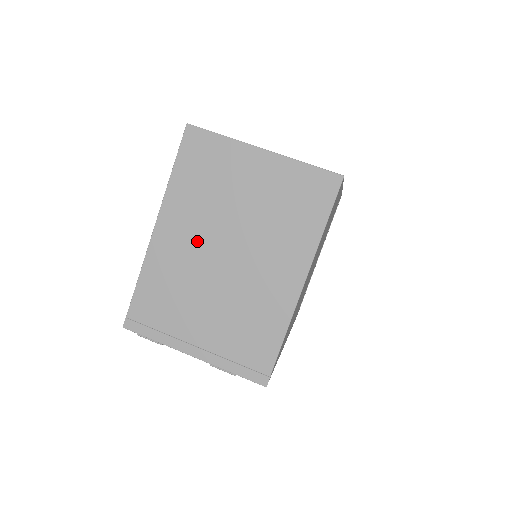
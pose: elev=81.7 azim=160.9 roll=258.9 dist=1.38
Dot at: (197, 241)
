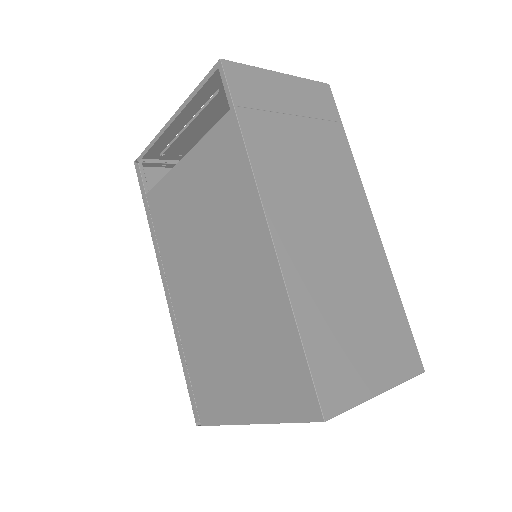
Dot at: occluded
